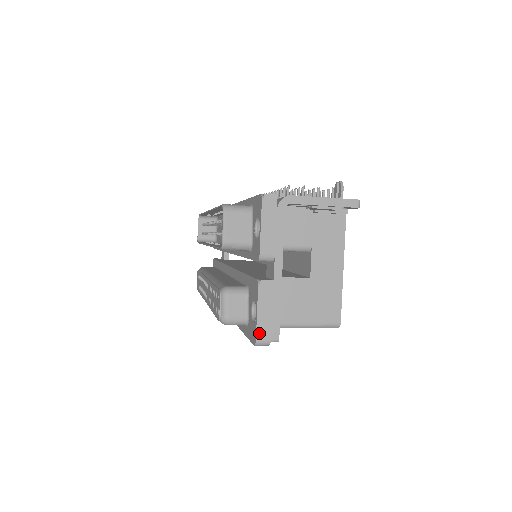
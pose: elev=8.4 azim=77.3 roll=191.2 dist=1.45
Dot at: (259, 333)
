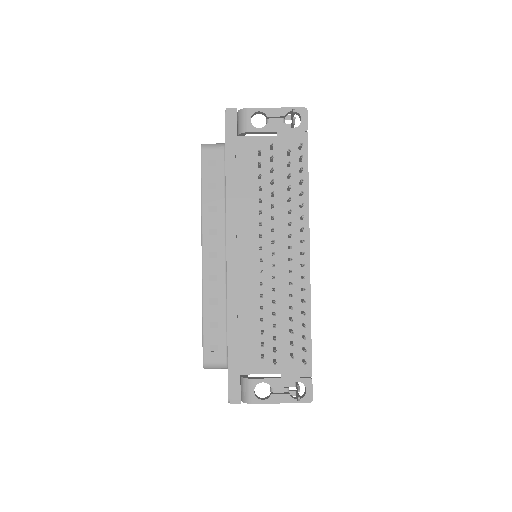
Dot at: occluded
